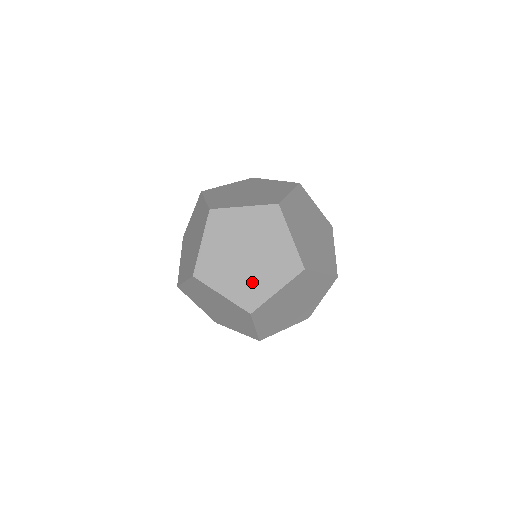
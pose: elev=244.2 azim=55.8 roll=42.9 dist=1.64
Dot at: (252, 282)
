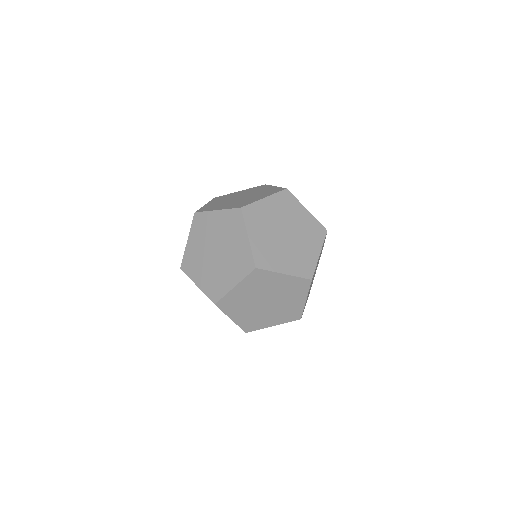
Dot at: (259, 318)
